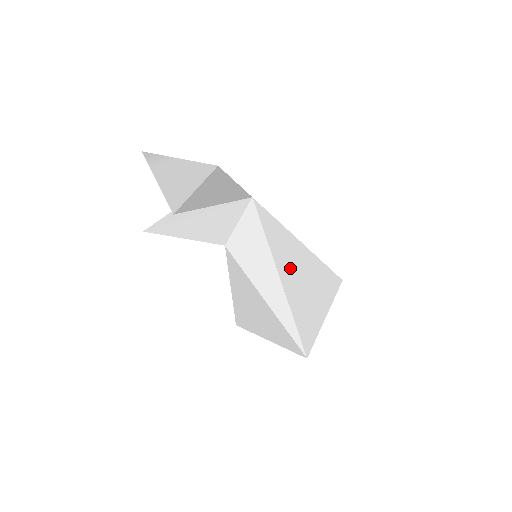
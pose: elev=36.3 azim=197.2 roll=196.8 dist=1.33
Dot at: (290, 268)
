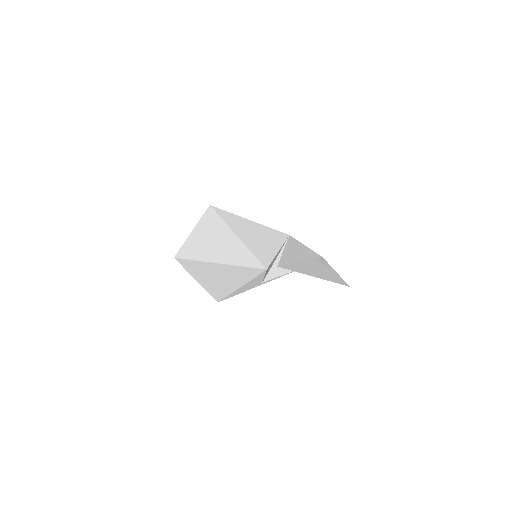
Dot at: occluded
